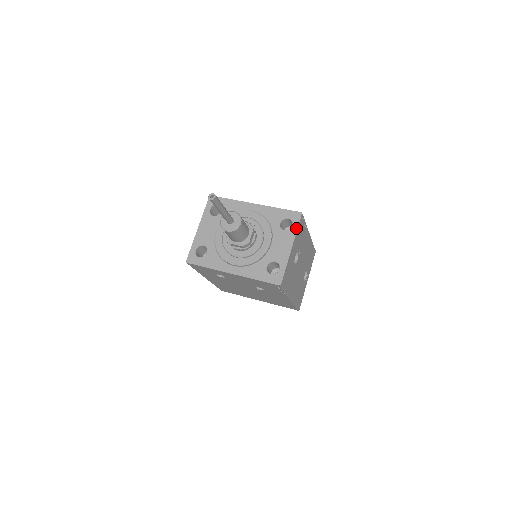
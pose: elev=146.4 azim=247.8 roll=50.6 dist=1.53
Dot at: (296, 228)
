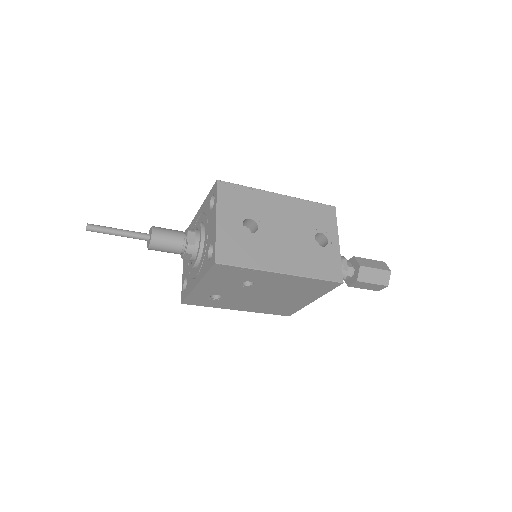
Dot at: (216, 198)
